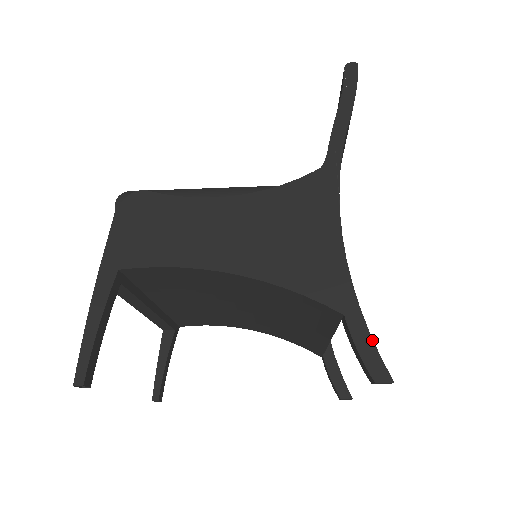
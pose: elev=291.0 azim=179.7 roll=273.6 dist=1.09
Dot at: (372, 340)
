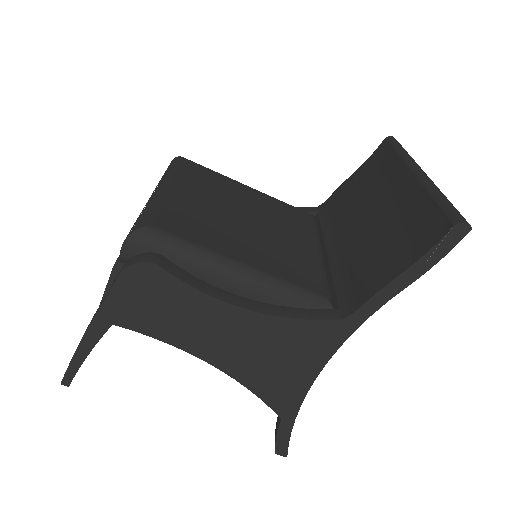
Dot at: occluded
